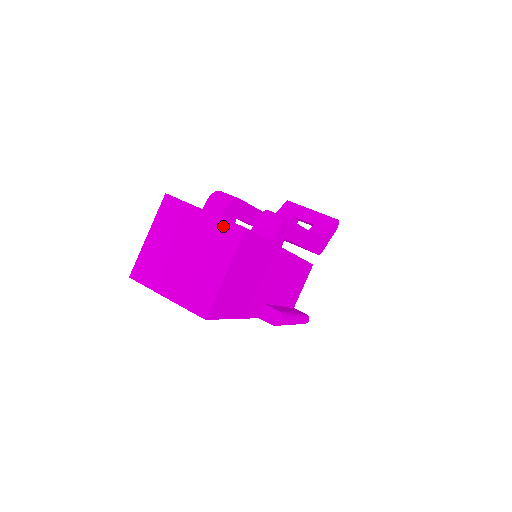
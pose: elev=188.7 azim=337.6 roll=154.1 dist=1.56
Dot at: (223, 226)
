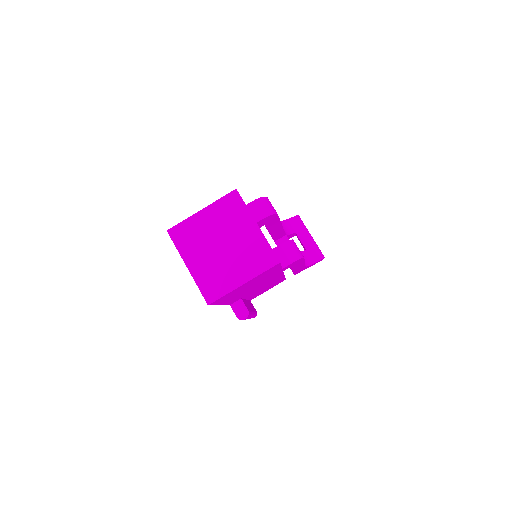
Dot at: (265, 248)
